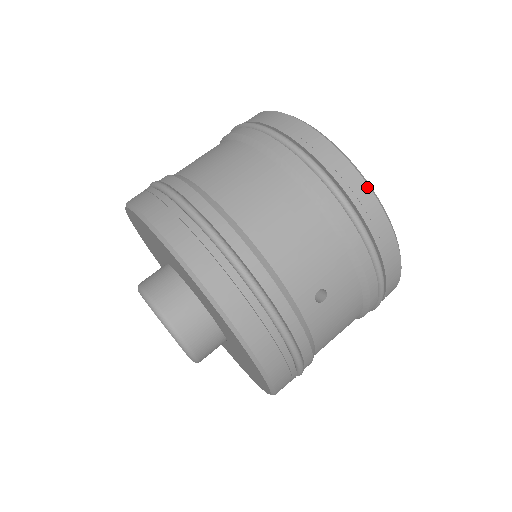
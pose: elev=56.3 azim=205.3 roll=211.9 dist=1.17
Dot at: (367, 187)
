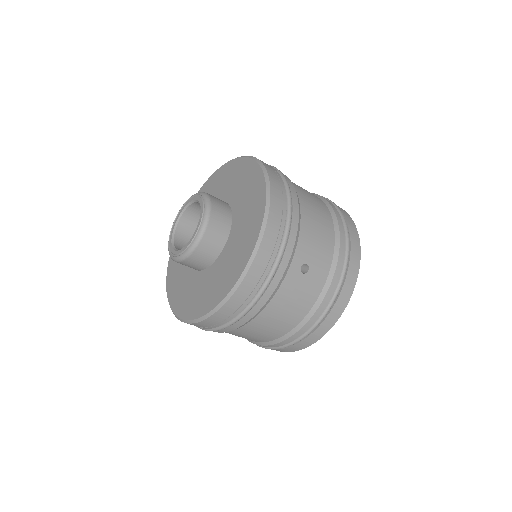
Dot at: (360, 252)
